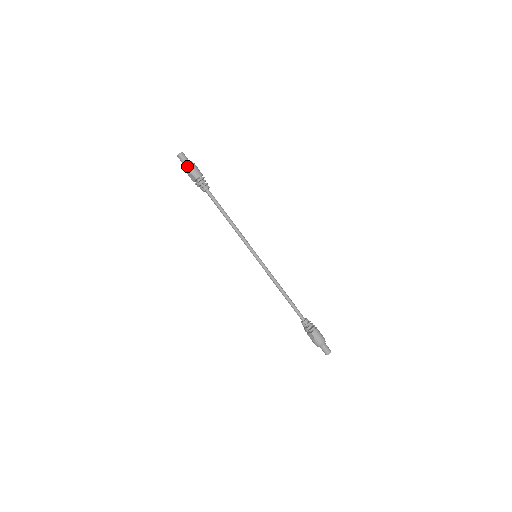
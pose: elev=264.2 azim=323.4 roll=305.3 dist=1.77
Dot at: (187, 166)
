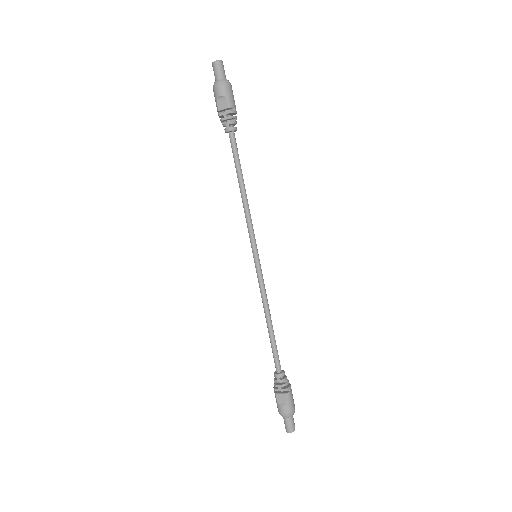
Dot at: (225, 82)
